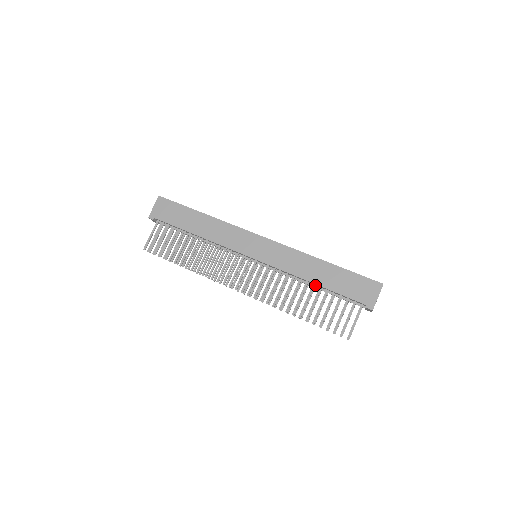
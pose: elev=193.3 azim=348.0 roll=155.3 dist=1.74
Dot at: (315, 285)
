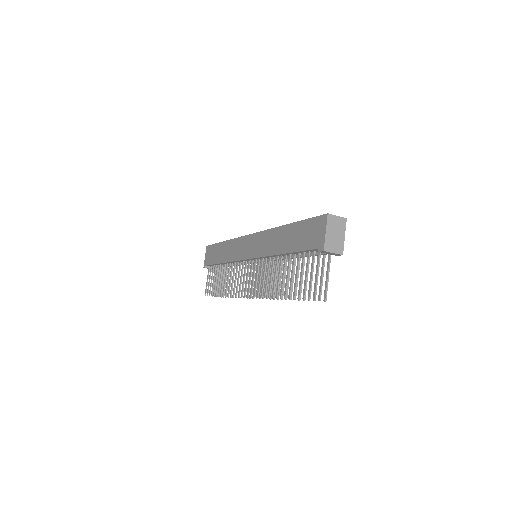
Dot at: occluded
